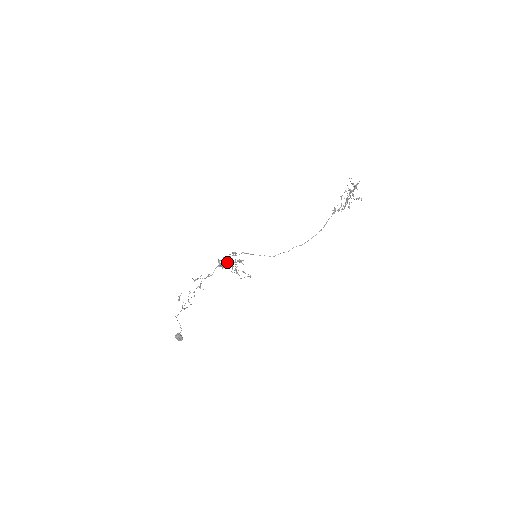
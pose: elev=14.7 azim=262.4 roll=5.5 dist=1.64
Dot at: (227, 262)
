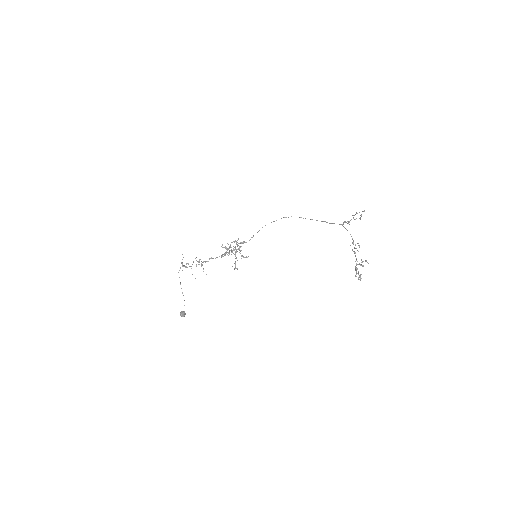
Dot at: (229, 252)
